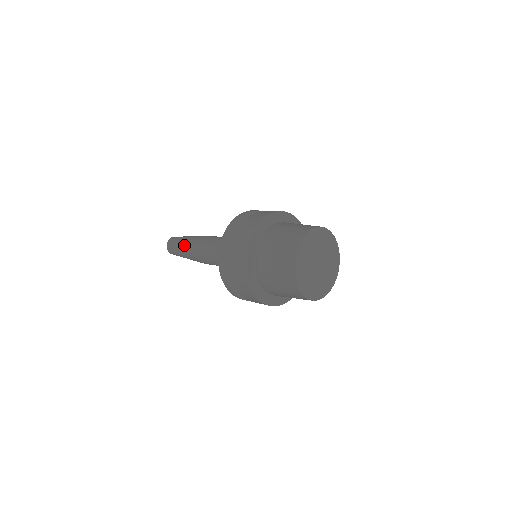
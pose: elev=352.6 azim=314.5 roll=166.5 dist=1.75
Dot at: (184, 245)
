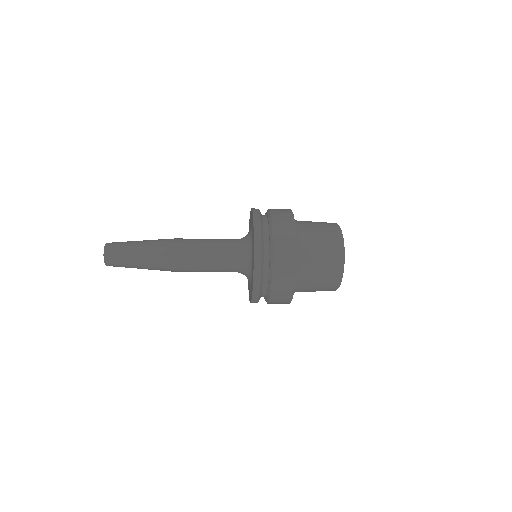
Dot at: (146, 261)
